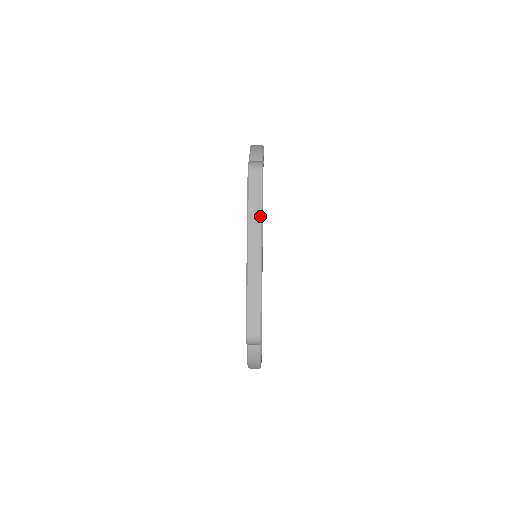
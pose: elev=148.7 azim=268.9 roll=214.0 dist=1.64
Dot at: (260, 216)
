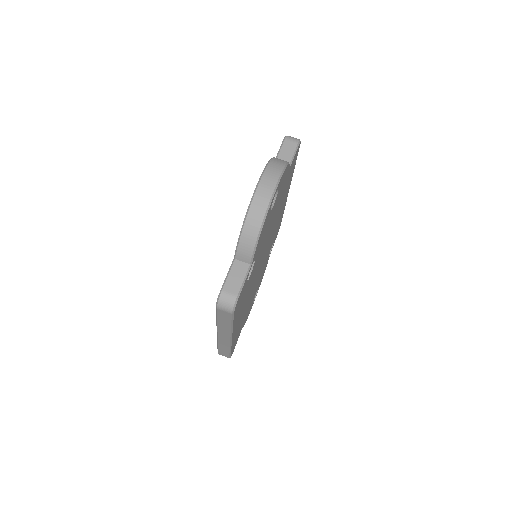
Dot at: (229, 329)
